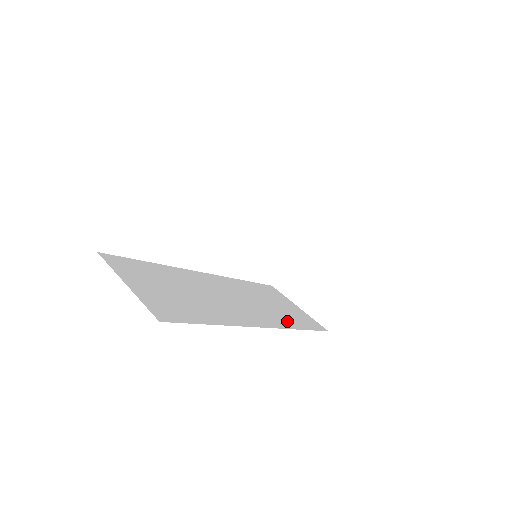
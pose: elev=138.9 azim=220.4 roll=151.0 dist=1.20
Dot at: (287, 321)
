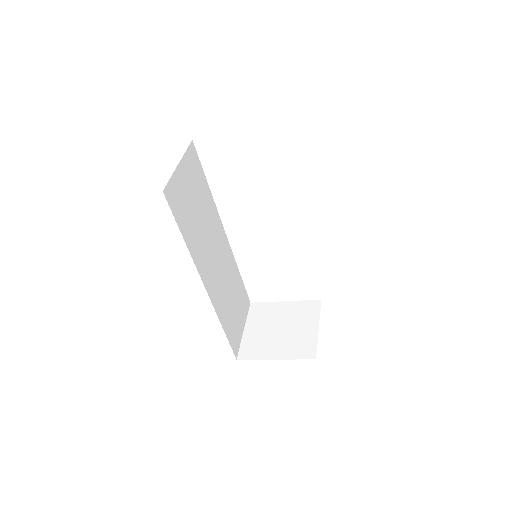
Dot at: (224, 314)
